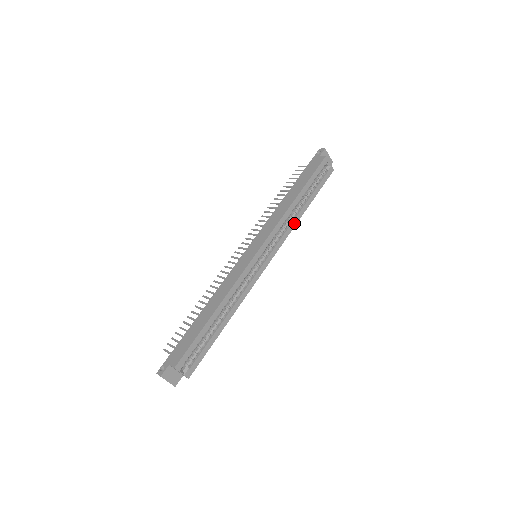
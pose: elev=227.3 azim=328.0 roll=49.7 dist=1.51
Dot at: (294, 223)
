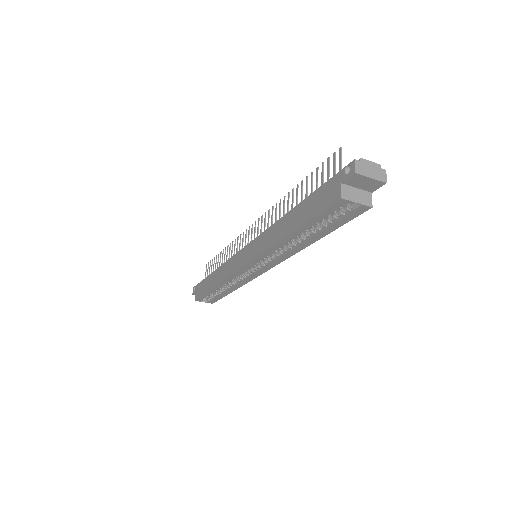
Dot at: (295, 251)
